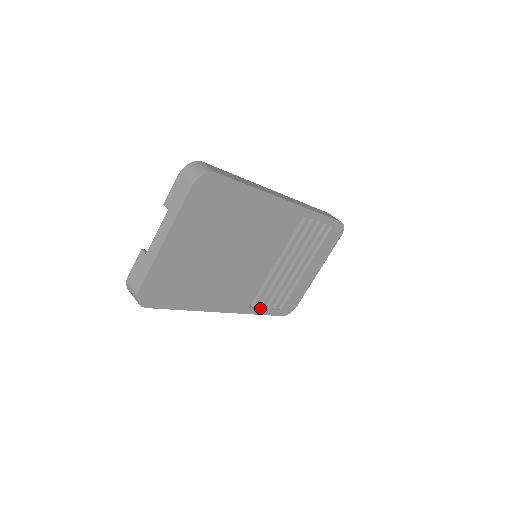
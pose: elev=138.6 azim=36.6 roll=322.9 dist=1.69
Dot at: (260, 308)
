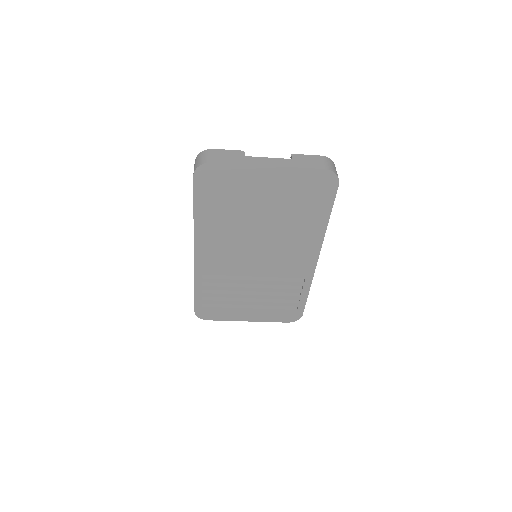
Dot at: (202, 285)
